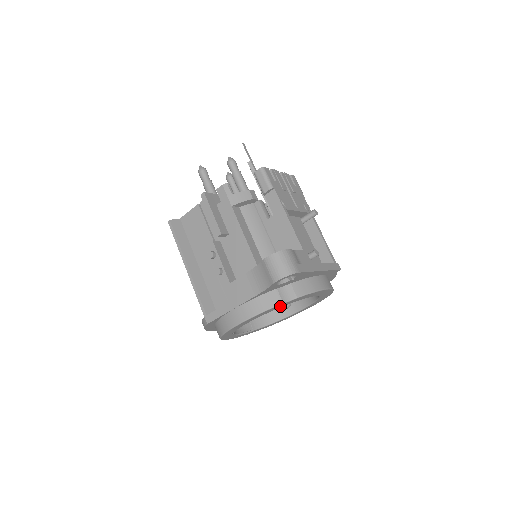
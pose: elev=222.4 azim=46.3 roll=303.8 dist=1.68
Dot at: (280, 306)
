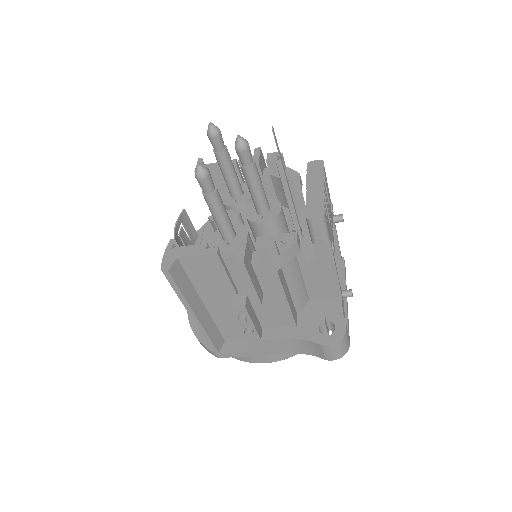
Dot at: occluded
